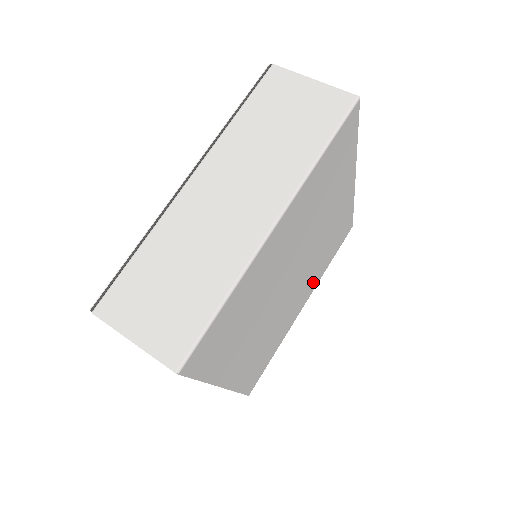
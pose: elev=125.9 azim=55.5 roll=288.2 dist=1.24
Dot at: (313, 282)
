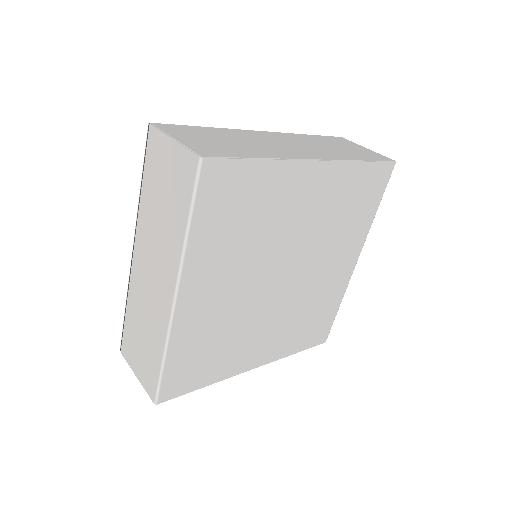
Dot at: (351, 243)
